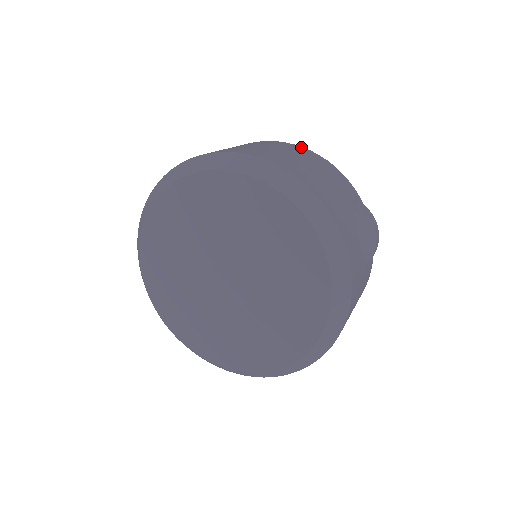
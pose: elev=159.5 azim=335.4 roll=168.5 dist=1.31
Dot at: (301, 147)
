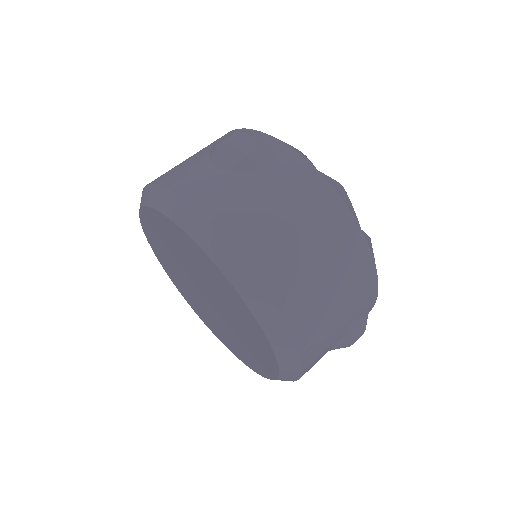
Dot at: (363, 242)
